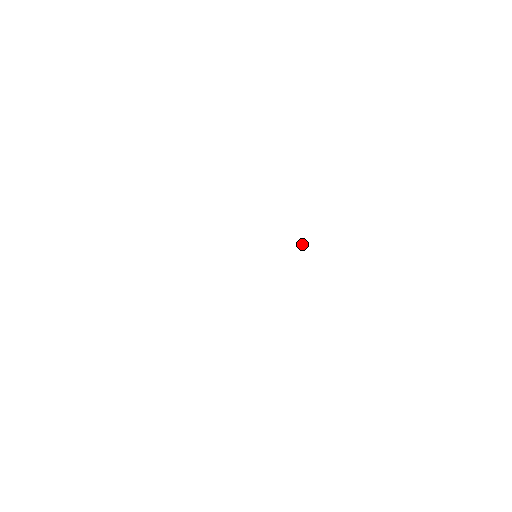
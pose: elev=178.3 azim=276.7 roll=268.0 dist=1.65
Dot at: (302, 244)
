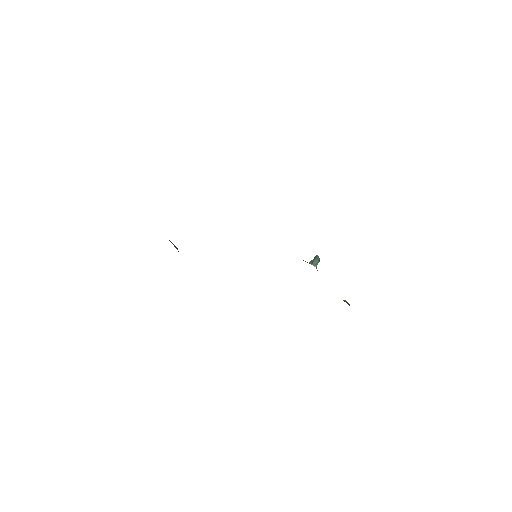
Dot at: (313, 259)
